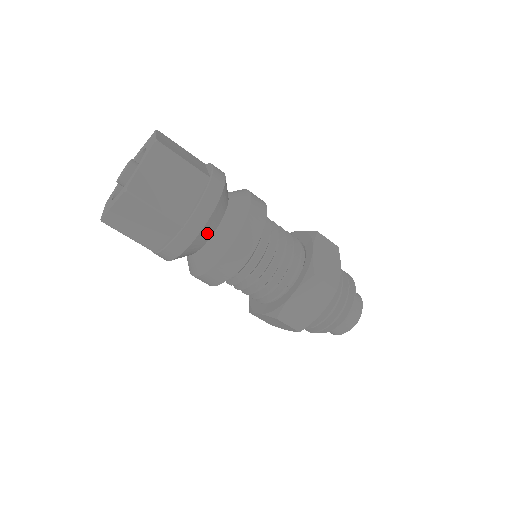
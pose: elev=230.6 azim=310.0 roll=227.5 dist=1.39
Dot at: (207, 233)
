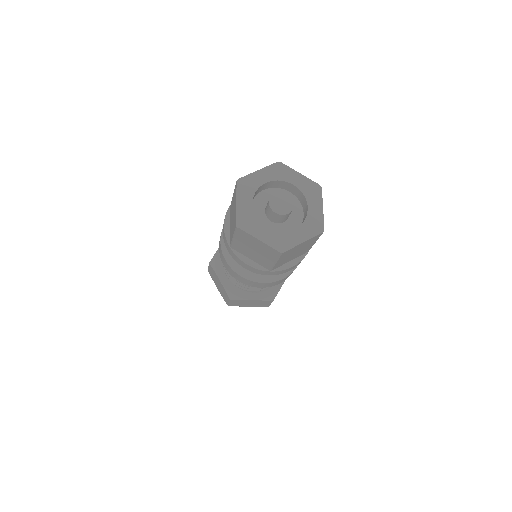
Dot at: occluded
